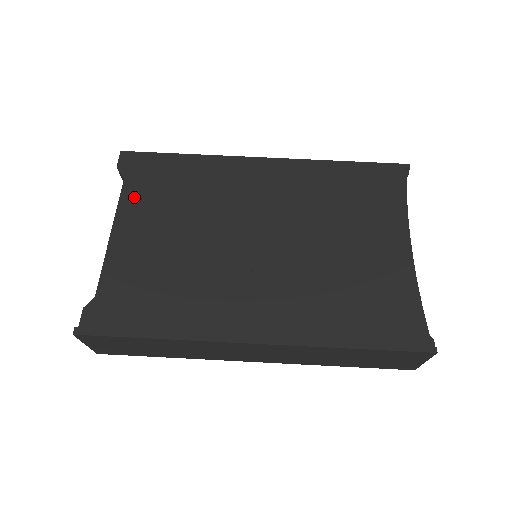
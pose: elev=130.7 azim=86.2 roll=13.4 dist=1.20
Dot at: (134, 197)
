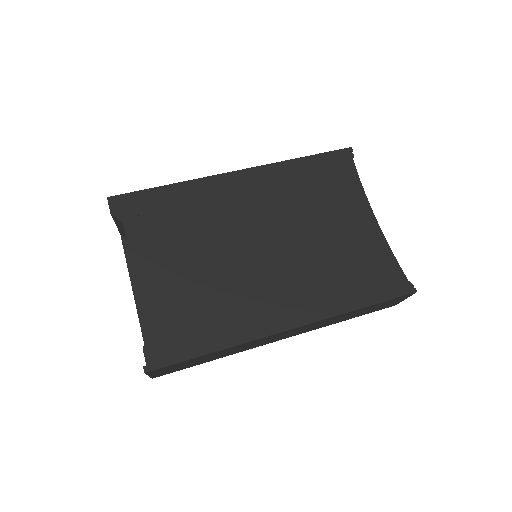
Dot at: (140, 238)
